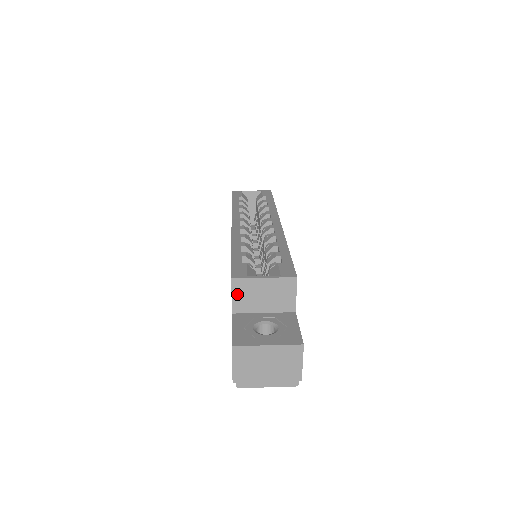
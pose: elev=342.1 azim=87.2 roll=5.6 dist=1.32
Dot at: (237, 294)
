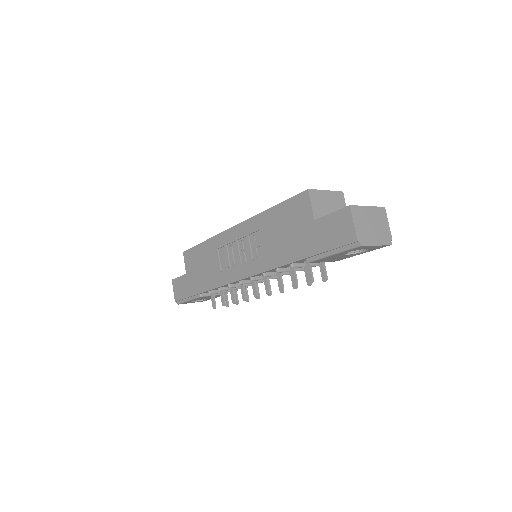
Dot at: (314, 203)
